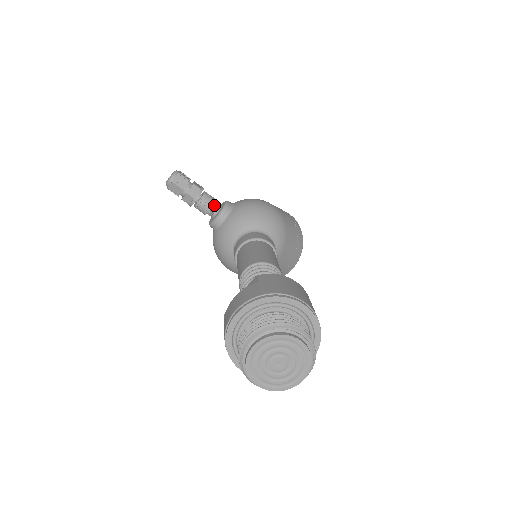
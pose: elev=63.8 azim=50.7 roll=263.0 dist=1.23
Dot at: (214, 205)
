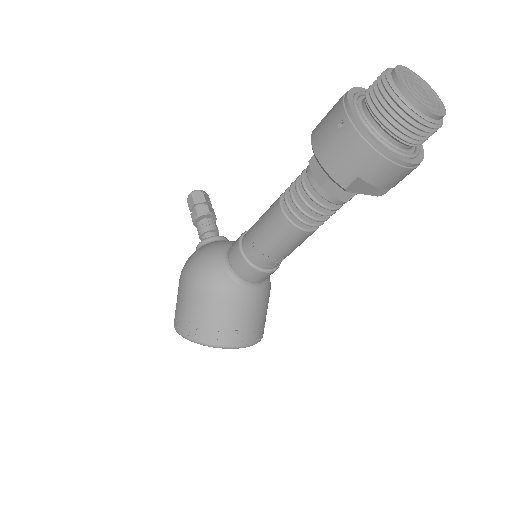
Dot at: (217, 234)
